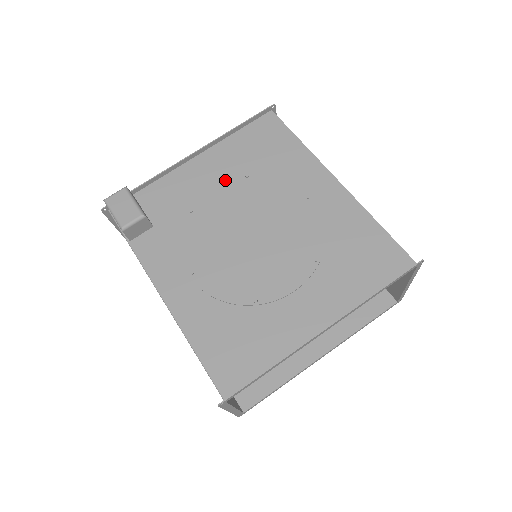
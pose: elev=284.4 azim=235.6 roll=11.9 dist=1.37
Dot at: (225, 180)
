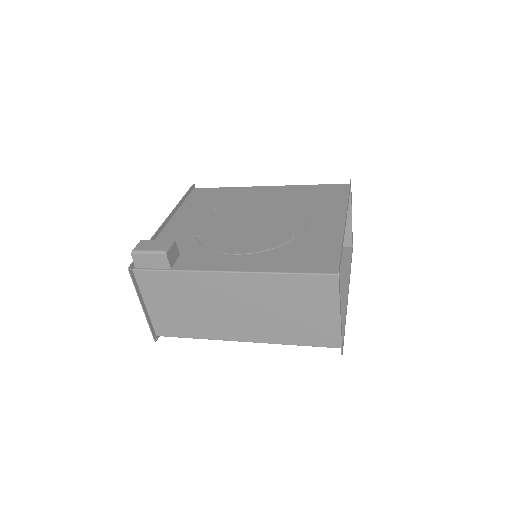
Dot at: (203, 217)
